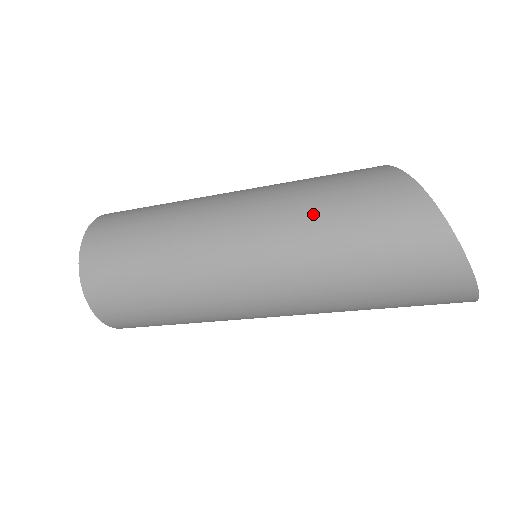
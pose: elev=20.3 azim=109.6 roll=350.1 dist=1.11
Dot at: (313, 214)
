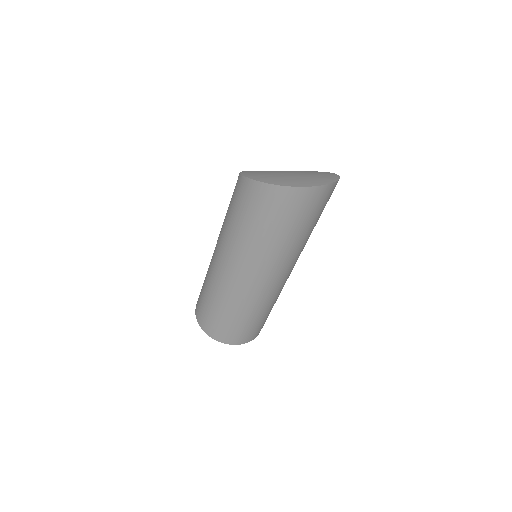
Dot at: (236, 232)
